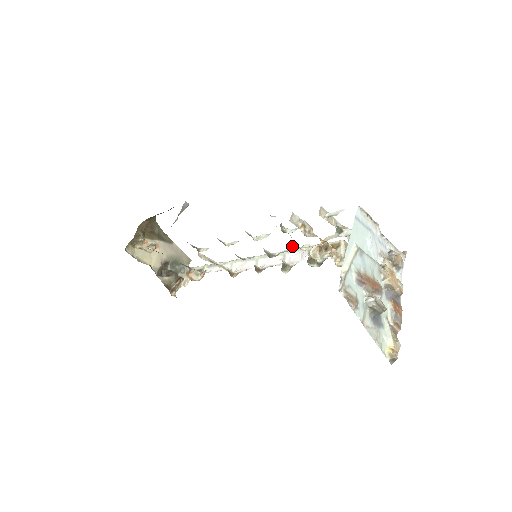
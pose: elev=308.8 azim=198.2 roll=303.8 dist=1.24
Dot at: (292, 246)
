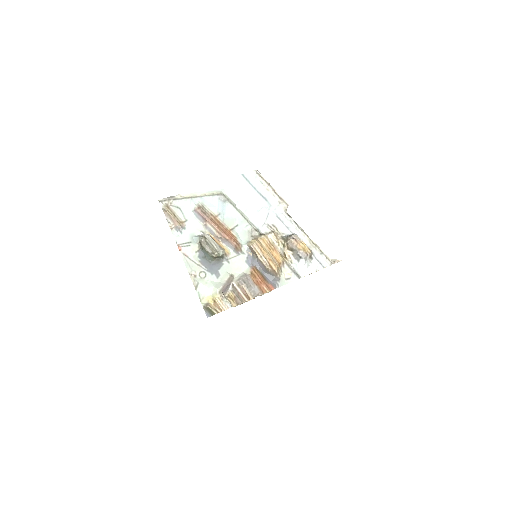
Dot at: occluded
